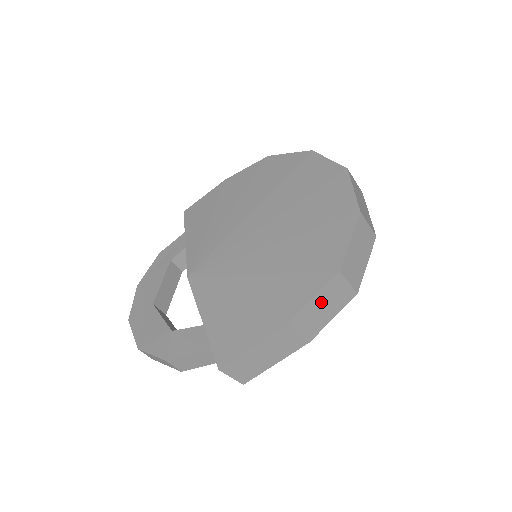
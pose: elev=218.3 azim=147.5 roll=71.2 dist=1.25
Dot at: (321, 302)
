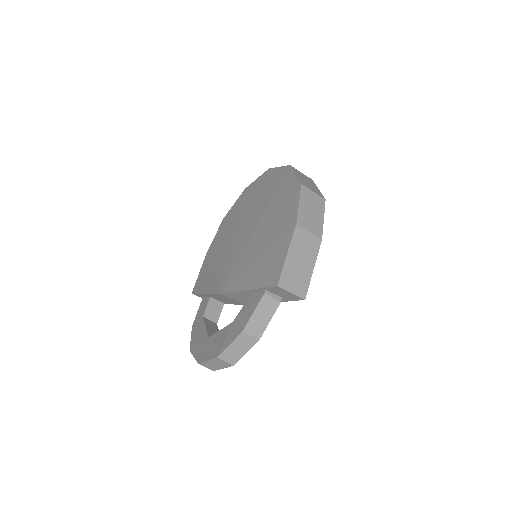
Dot at: (306, 207)
